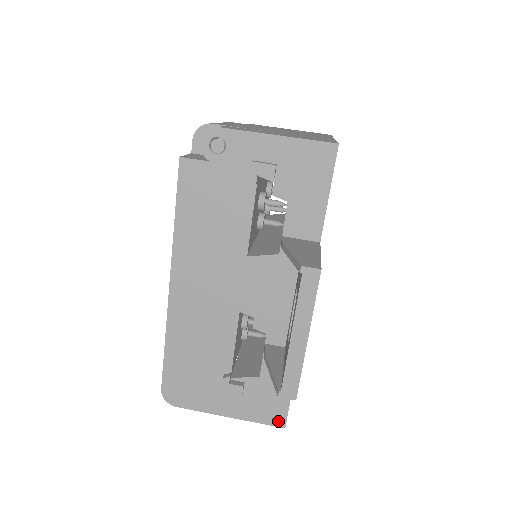
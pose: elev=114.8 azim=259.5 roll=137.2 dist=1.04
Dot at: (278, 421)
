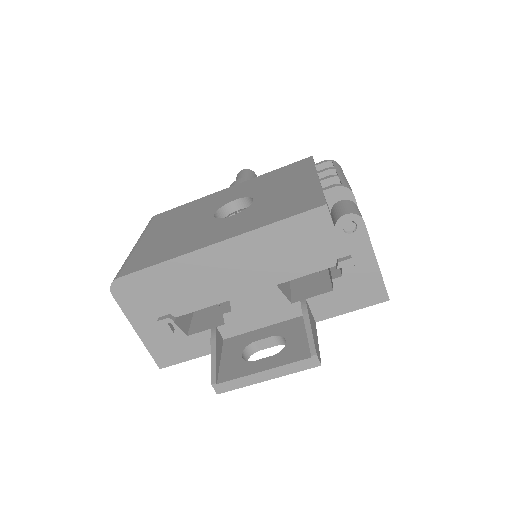
Dot at: (162, 363)
